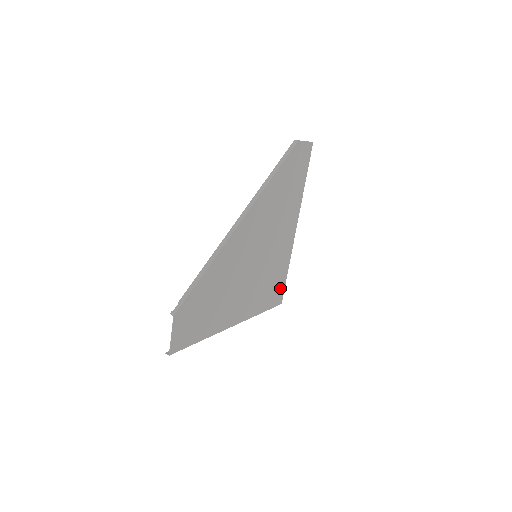
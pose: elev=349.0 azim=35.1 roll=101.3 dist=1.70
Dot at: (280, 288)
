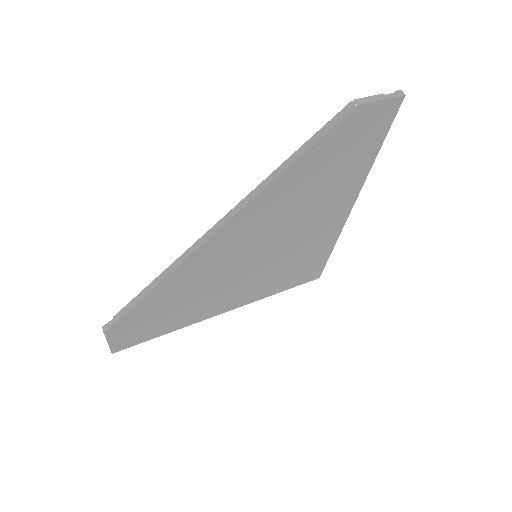
Dot at: (315, 267)
